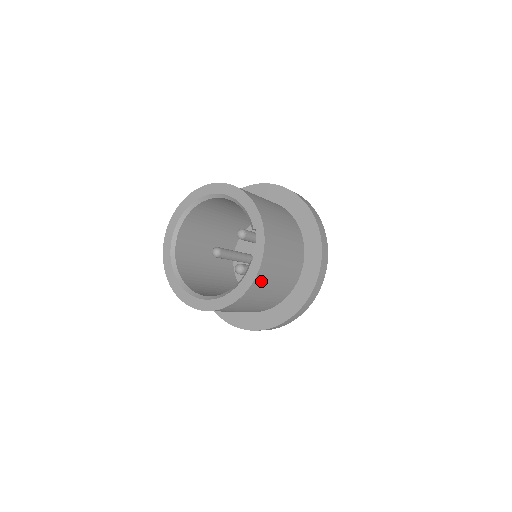
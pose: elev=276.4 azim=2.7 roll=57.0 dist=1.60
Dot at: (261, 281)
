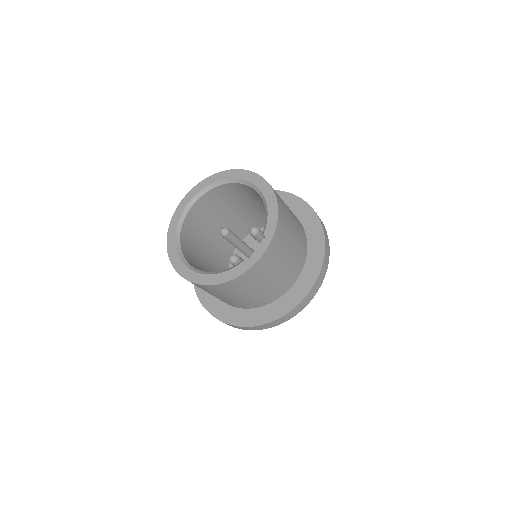
Dot at: (241, 282)
